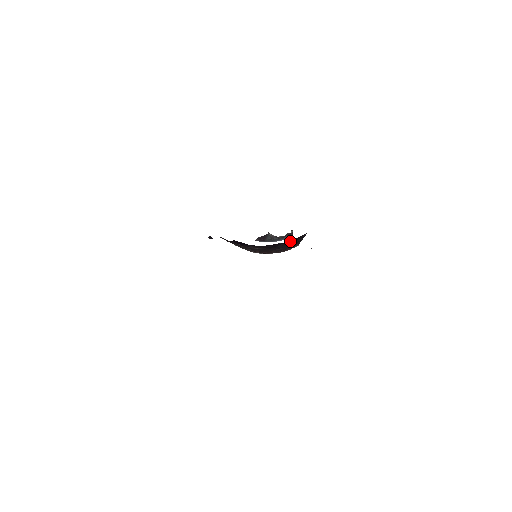
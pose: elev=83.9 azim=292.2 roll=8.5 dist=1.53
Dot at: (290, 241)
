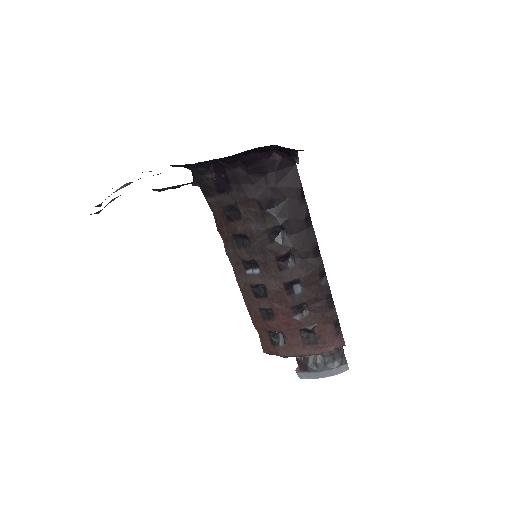
Dot at: (281, 184)
